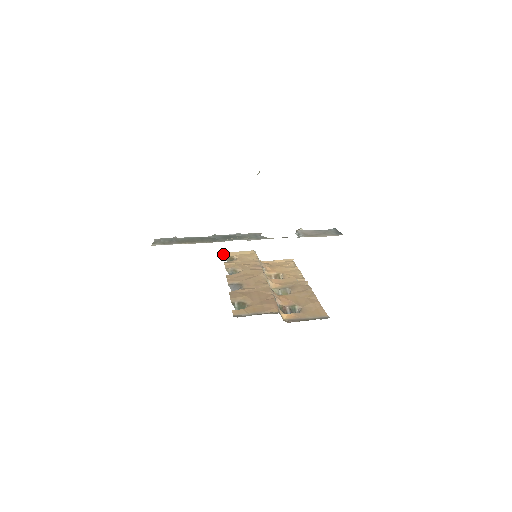
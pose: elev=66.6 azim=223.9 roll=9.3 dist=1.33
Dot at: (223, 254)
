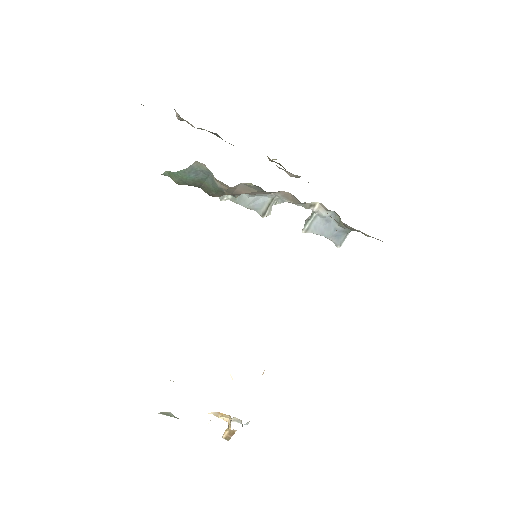
Dot at: occluded
